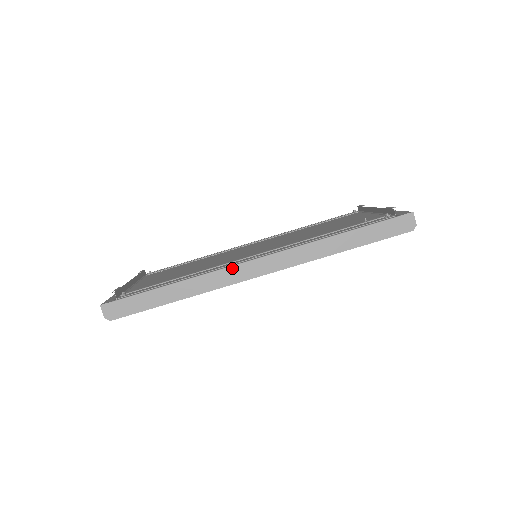
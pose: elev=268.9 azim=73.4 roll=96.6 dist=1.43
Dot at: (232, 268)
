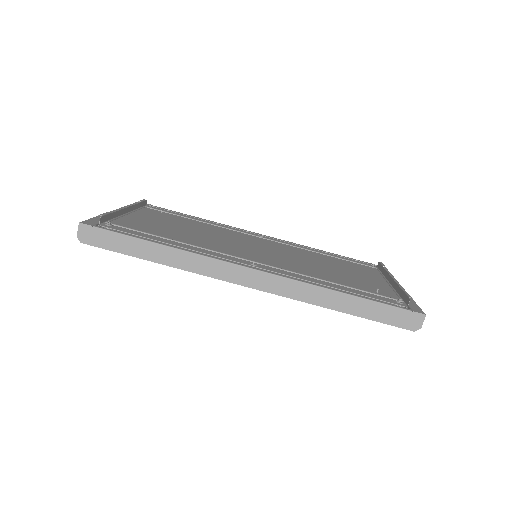
Dot at: (224, 263)
